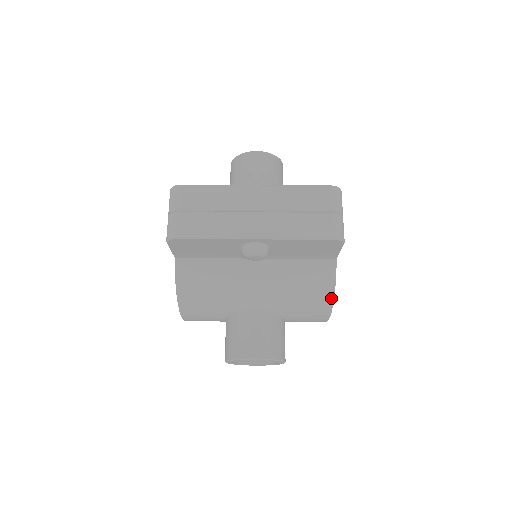
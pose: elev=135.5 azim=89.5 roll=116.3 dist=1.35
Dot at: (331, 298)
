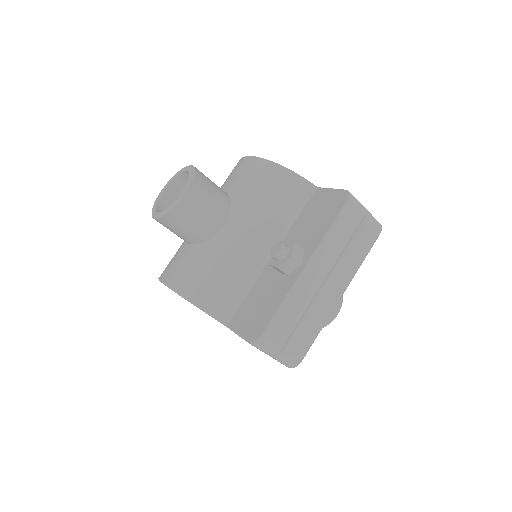
Dot at: occluded
